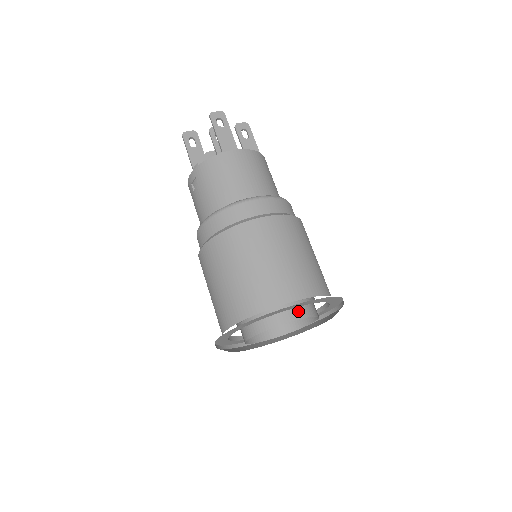
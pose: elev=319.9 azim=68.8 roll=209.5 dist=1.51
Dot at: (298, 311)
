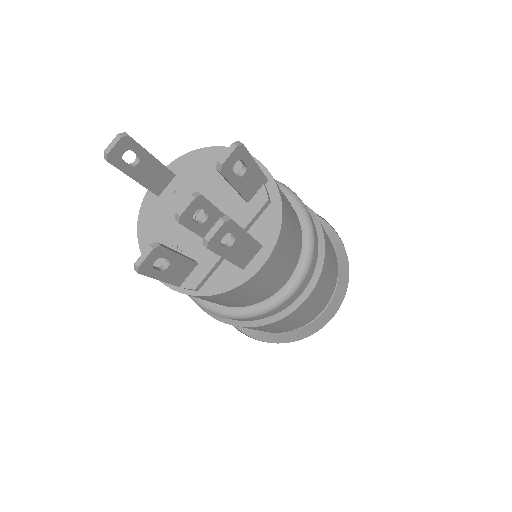
Dot at: occluded
